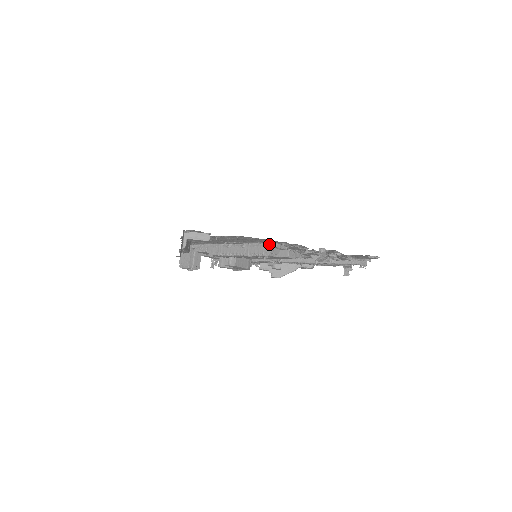
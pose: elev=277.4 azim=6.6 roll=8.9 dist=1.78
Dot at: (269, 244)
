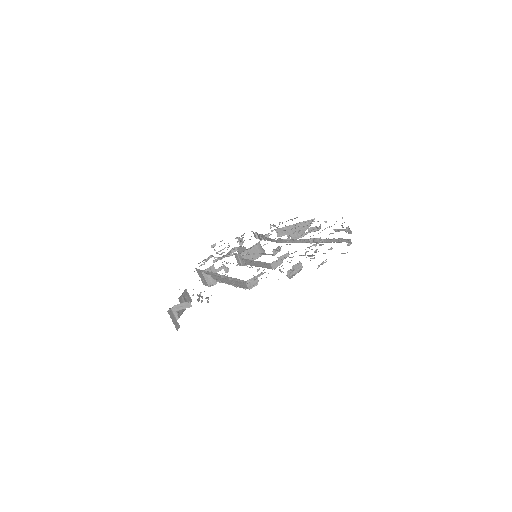
Dot at: (243, 281)
